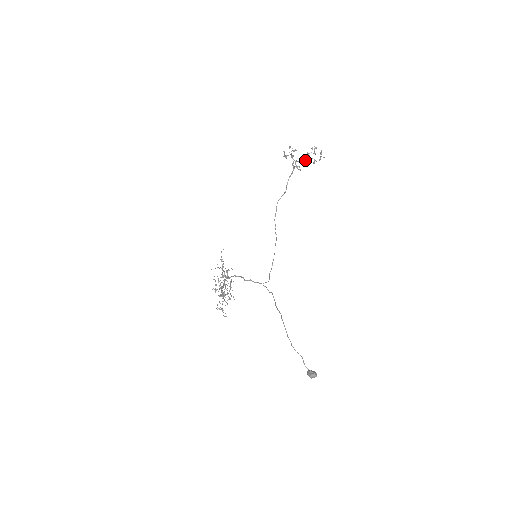
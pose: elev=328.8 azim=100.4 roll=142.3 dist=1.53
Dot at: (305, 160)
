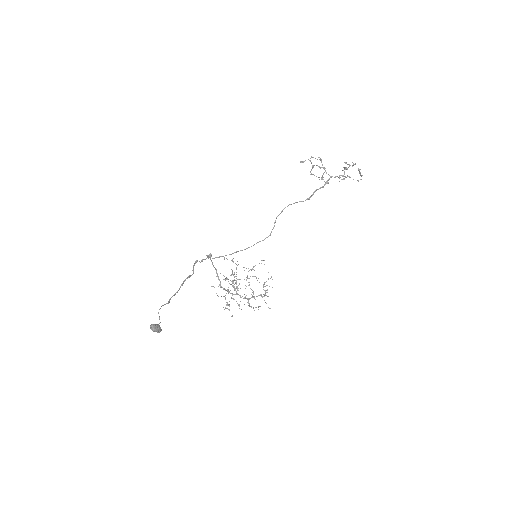
Dot at: (339, 176)
